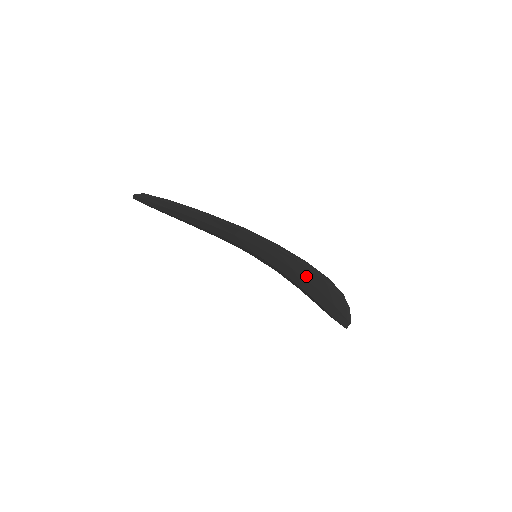
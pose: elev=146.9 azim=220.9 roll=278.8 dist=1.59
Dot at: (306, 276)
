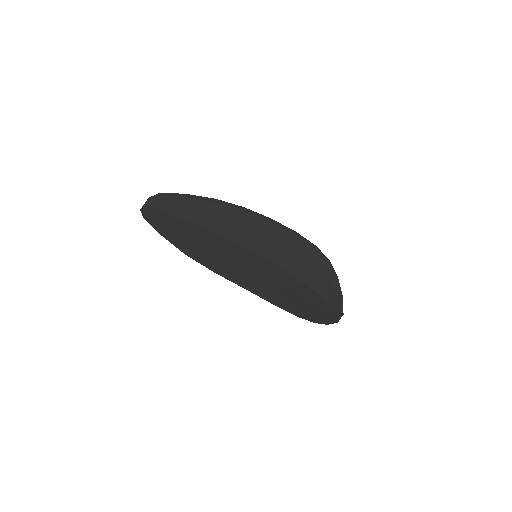
Dot at: (287, 297)
